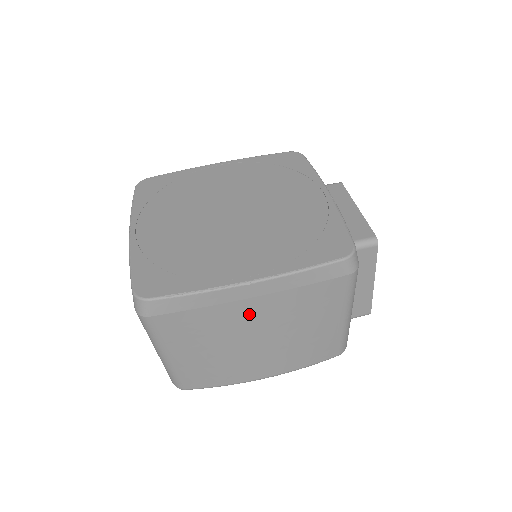
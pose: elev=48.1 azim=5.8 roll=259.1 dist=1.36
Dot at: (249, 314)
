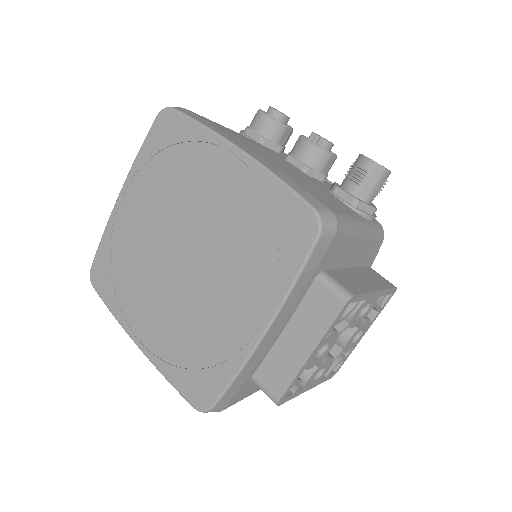
Dot at: occluded
